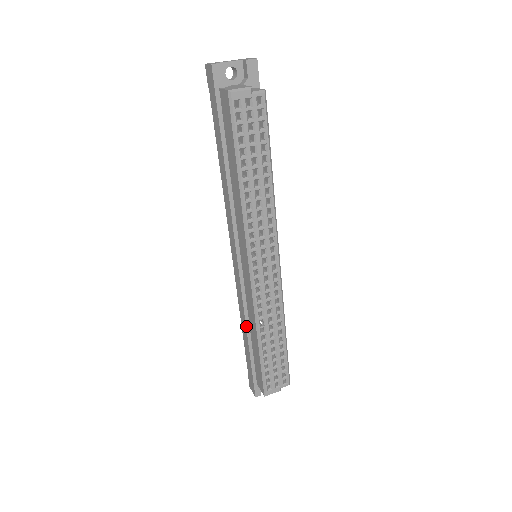
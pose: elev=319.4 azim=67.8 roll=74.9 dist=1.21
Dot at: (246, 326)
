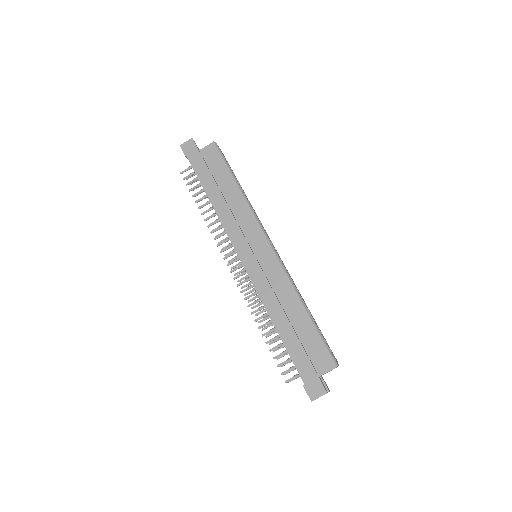
Dot at: (283, 310)
